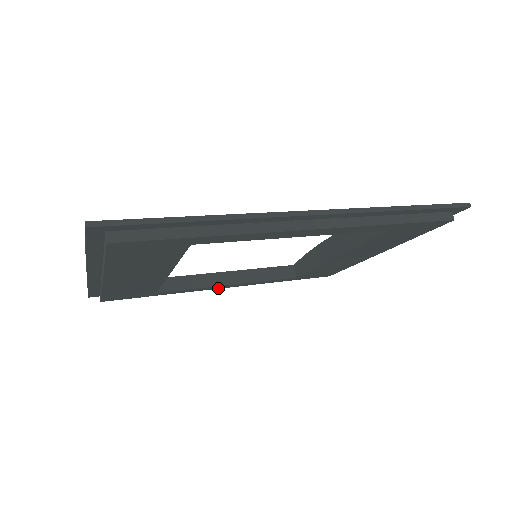
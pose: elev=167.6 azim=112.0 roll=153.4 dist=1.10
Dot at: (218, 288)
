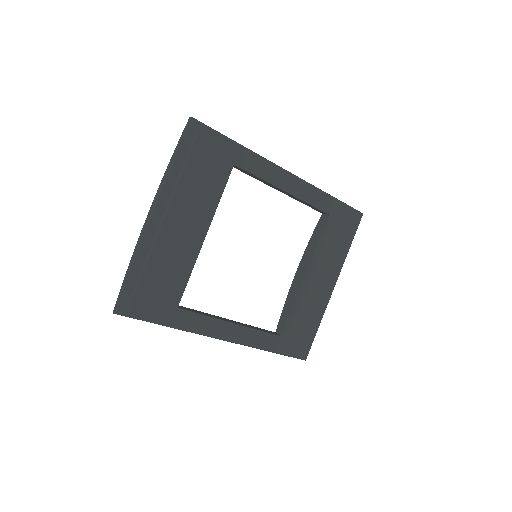
Dot at: (223, 333)
